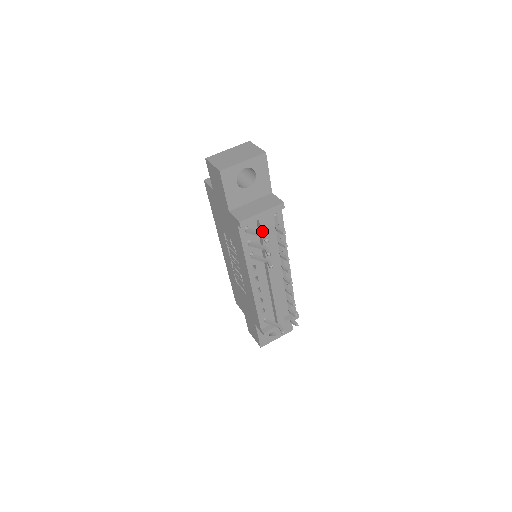
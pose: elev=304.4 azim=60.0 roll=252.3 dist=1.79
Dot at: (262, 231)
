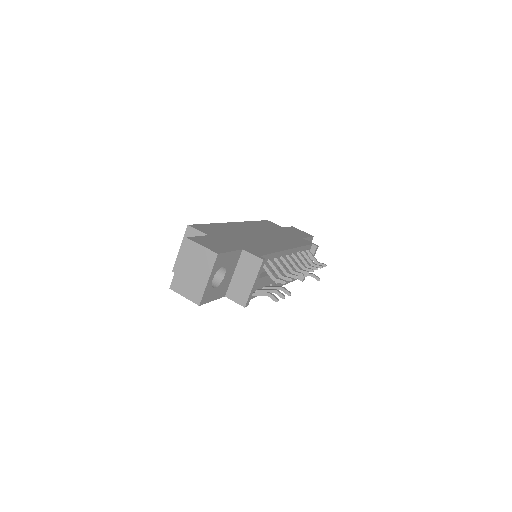
Dot at: (262, 284)
